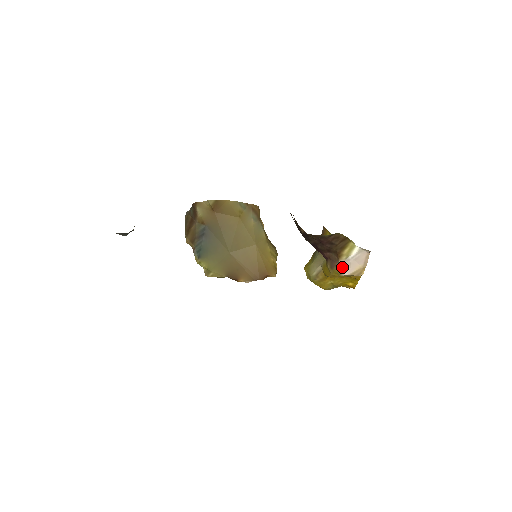
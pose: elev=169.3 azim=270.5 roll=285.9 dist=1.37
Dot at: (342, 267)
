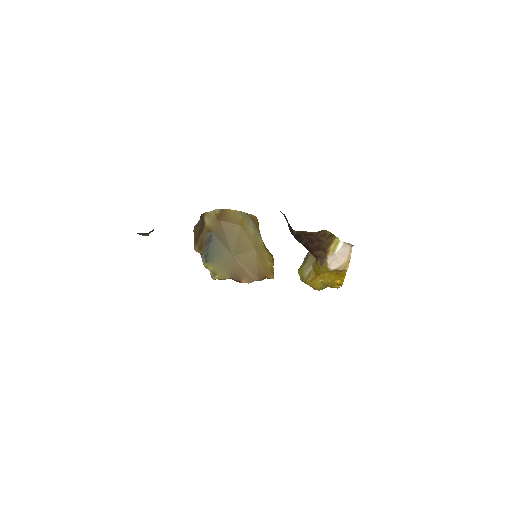
Dot at: (330, 262)
